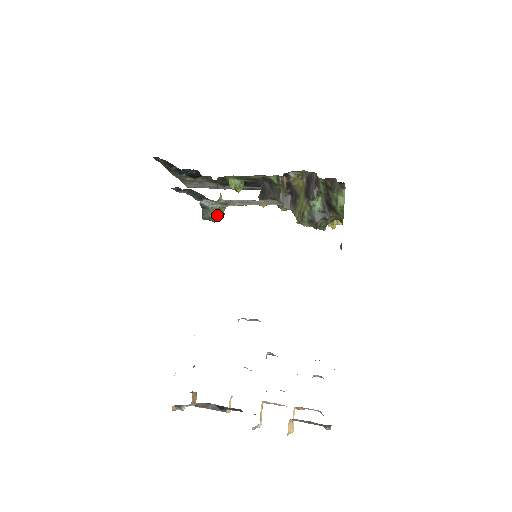
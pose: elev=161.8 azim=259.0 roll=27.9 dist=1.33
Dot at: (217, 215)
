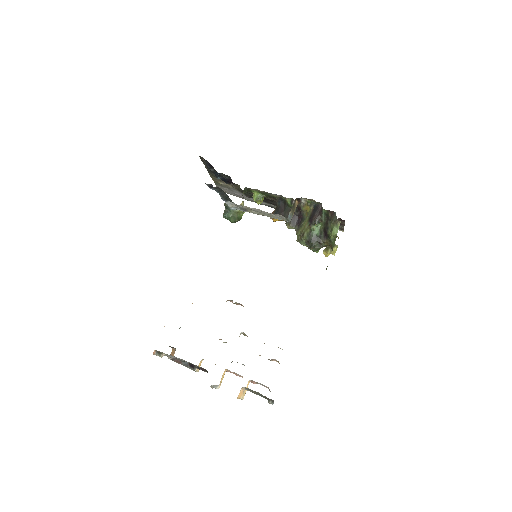
Dot at: (235, 217)
